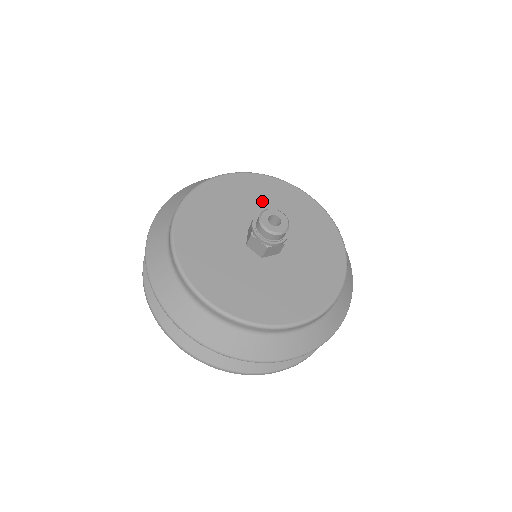
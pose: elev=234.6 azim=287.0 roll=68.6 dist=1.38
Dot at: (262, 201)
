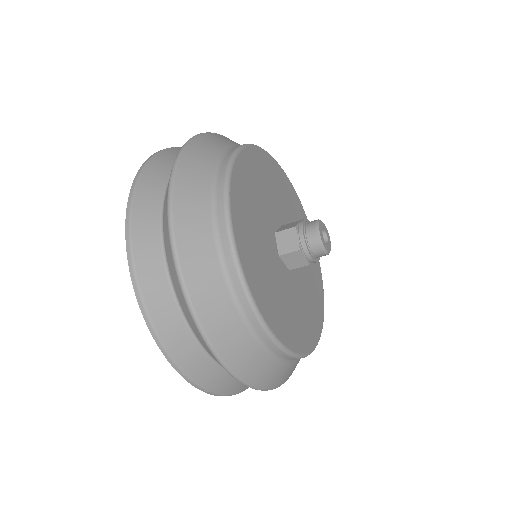
Dot at: (272, 190)
